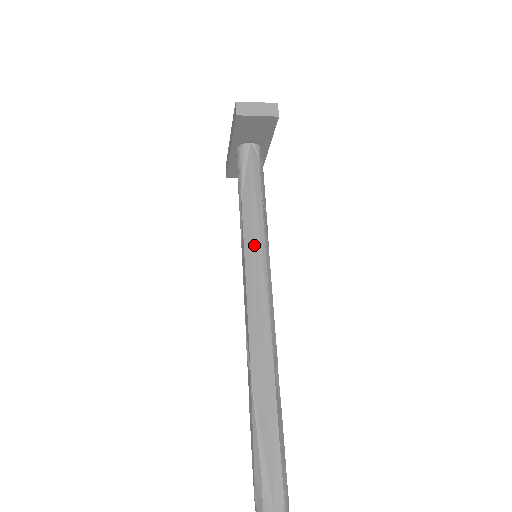
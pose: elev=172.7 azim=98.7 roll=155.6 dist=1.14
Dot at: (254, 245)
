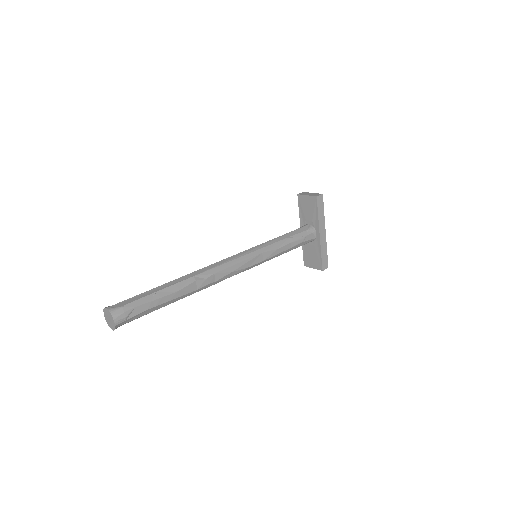
Dot at: (257, 246)
